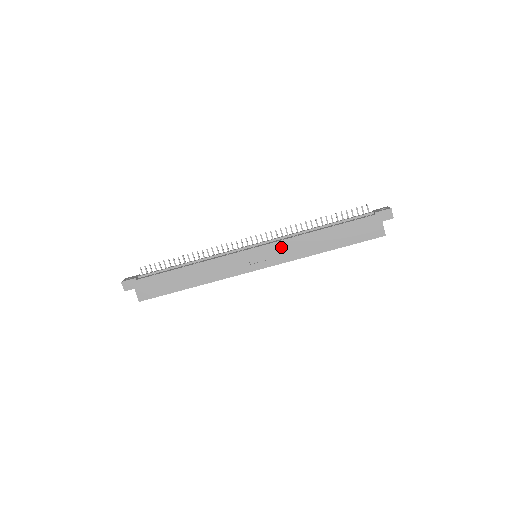
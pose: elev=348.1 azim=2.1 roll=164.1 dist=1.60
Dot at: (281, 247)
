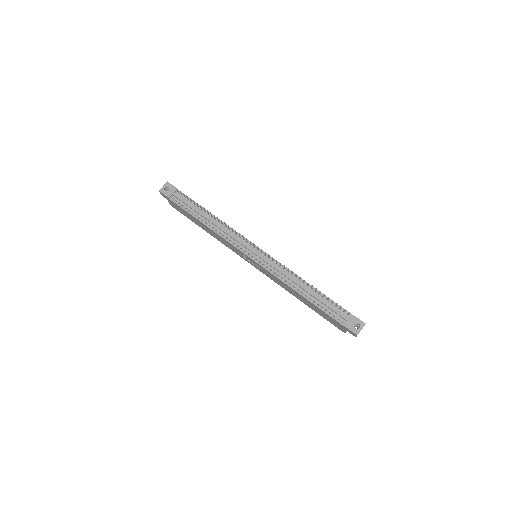
Dot at: (270, 274)
